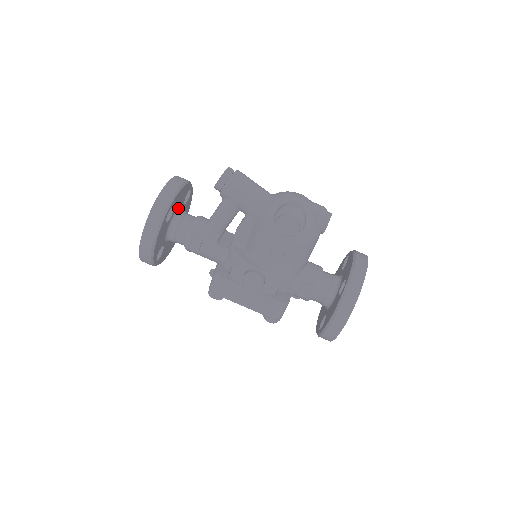
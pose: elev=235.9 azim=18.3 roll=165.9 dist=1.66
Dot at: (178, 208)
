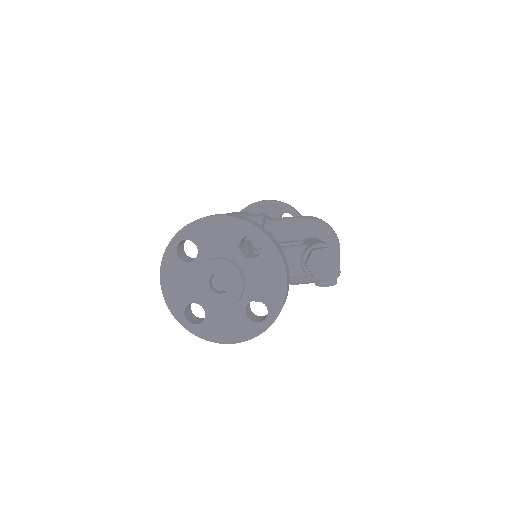
Dot at: occluded
